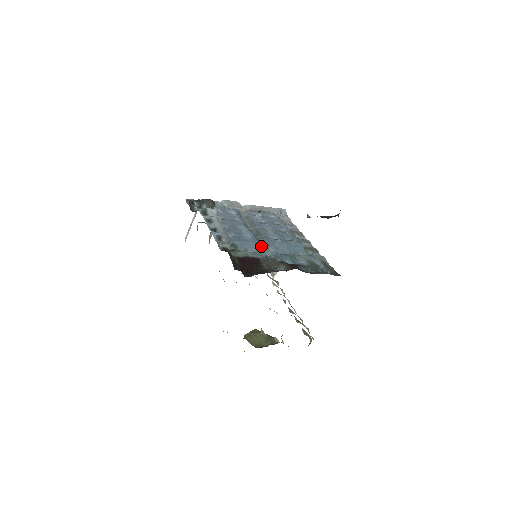
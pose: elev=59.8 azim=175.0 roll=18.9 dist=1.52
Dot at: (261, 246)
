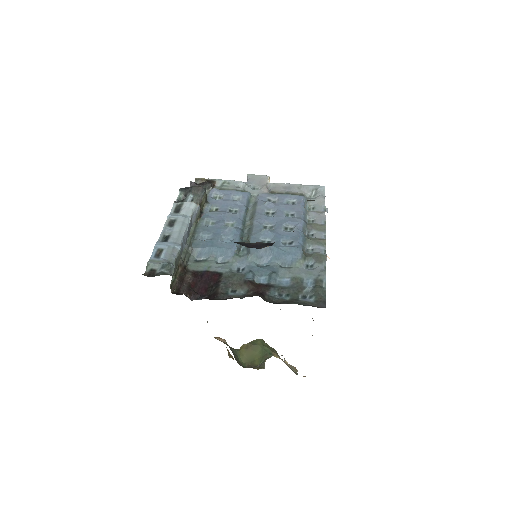
Dot at: (241, 252)
